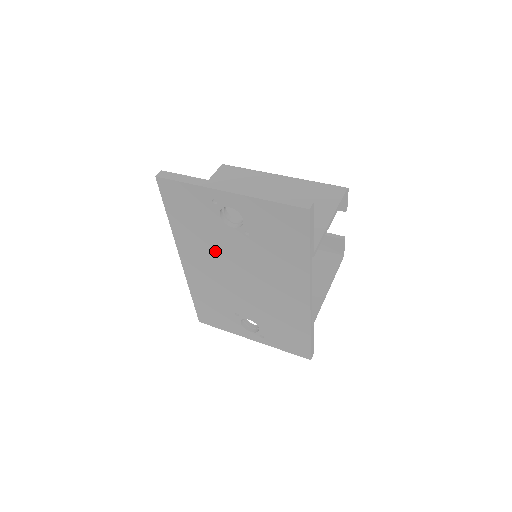
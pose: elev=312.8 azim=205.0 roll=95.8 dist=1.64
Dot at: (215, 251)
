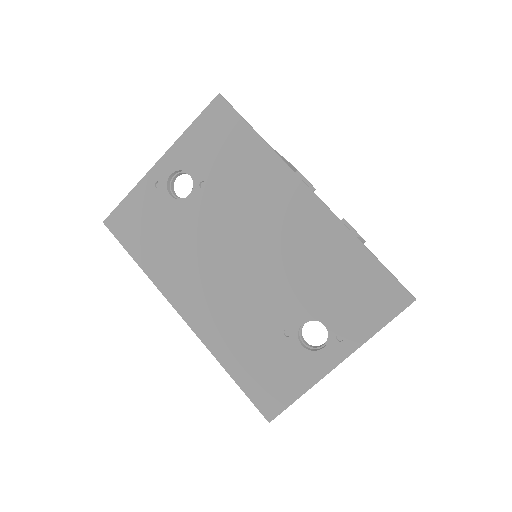
Dot at: (197, 251)
